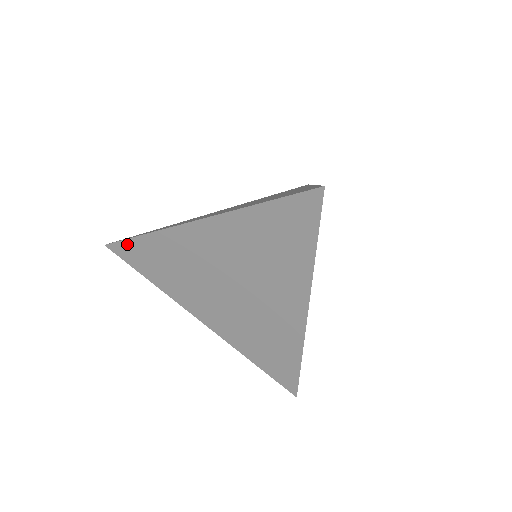
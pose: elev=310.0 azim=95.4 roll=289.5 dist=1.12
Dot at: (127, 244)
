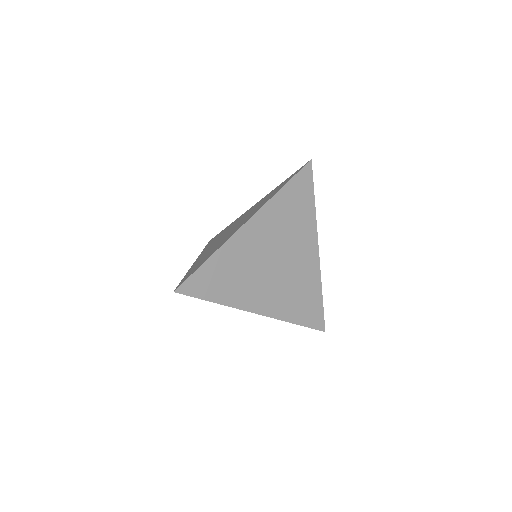
Dot at: (196, 276)
